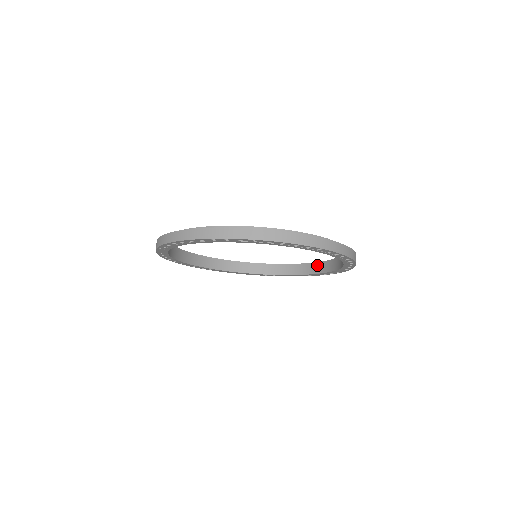
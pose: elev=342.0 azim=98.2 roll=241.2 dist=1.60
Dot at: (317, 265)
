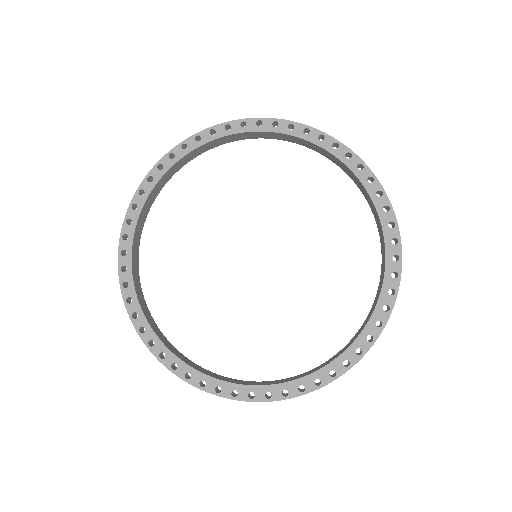
Dot at: (365, 193)
